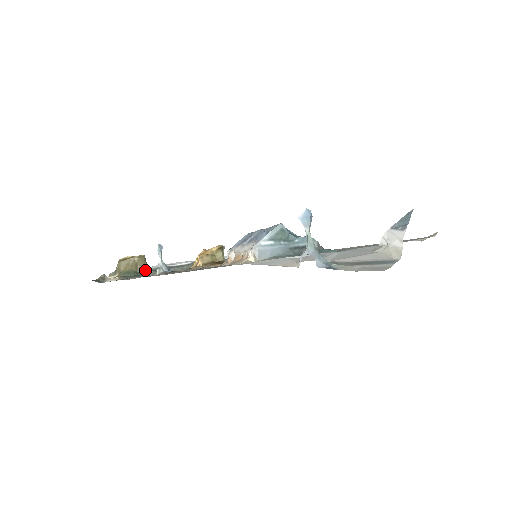
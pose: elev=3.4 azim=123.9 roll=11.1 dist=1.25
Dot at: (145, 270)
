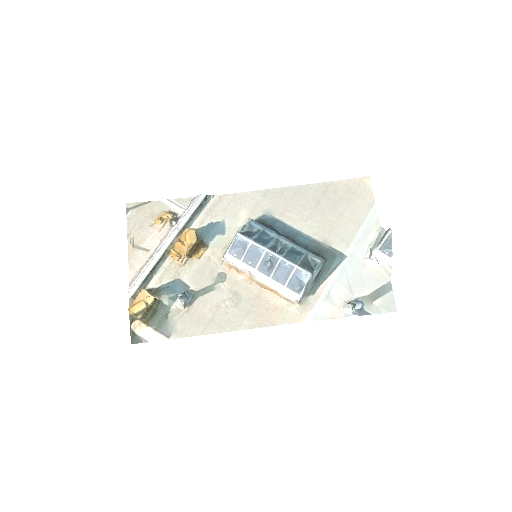
Dot at: (157, 301)
